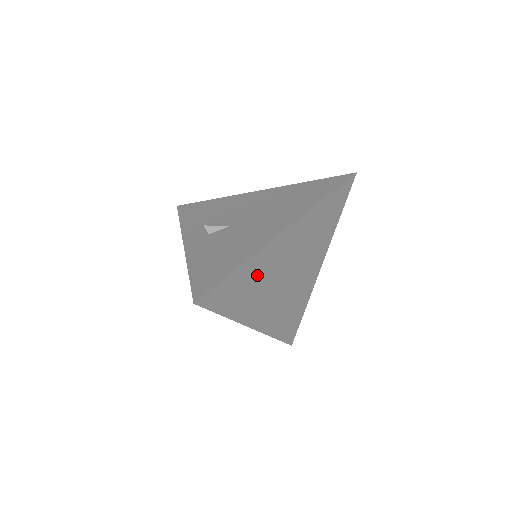
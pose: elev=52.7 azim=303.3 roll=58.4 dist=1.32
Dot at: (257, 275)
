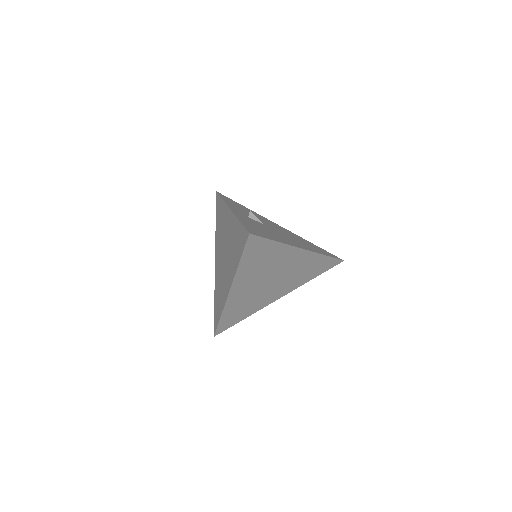
Dot at: (271, 258)
